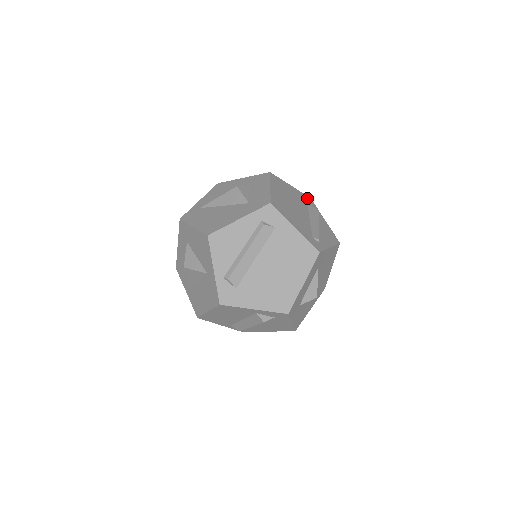
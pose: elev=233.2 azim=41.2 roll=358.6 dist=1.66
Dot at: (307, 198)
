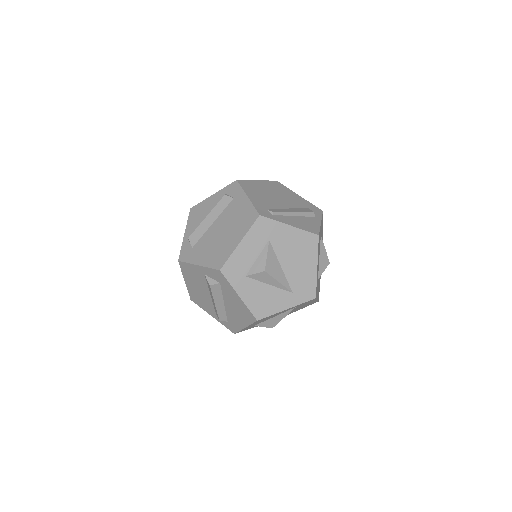
Dot at: (315, 208)
